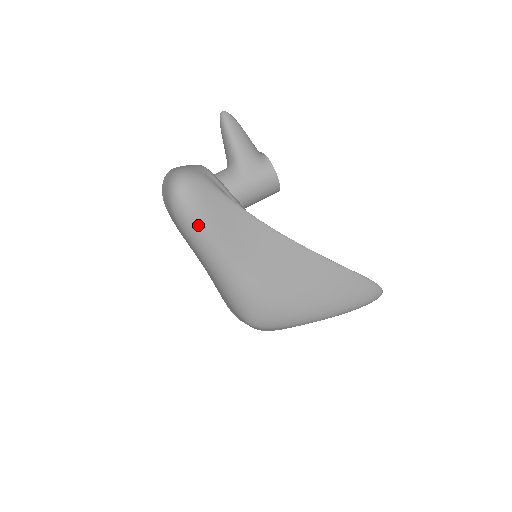
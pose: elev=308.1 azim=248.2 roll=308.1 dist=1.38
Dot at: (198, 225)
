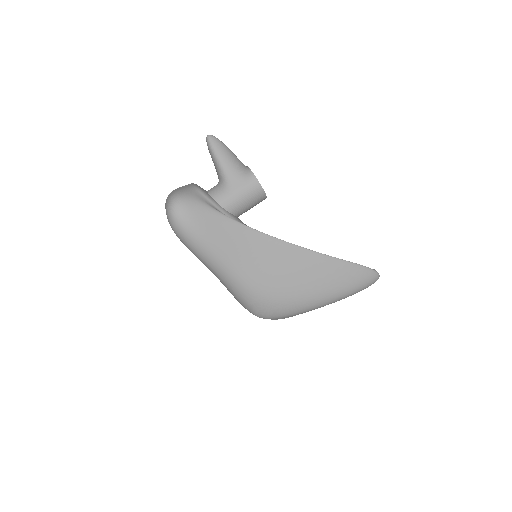
Dot at: (194, 239)
